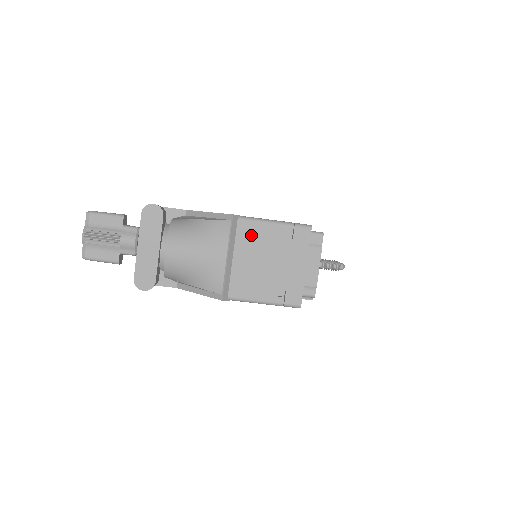
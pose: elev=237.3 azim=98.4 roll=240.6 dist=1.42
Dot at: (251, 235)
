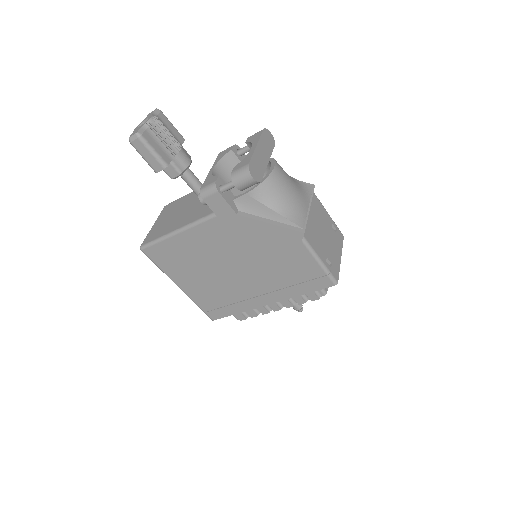
Dot at: (318, 208)
